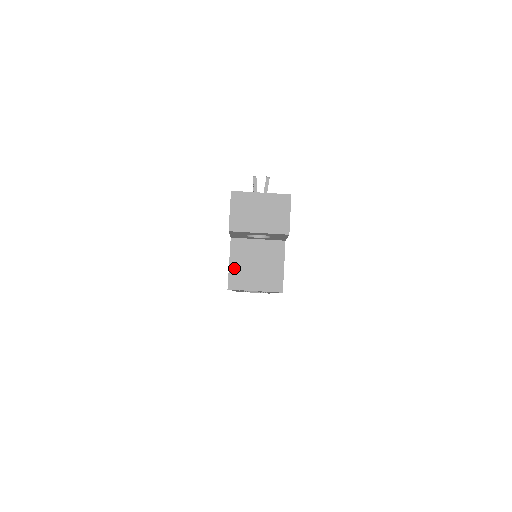
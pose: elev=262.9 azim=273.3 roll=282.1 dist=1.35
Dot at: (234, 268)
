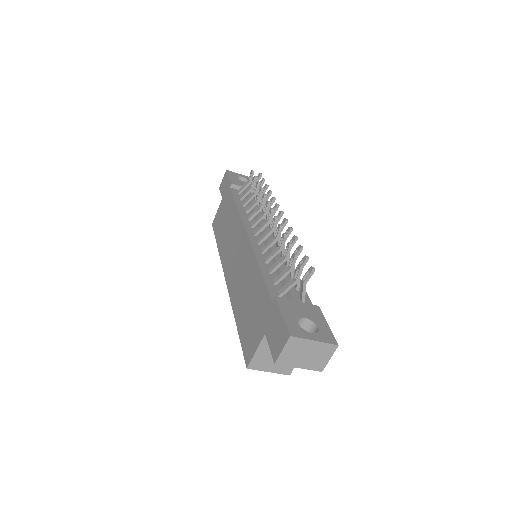
Dot at: (258, 355)
